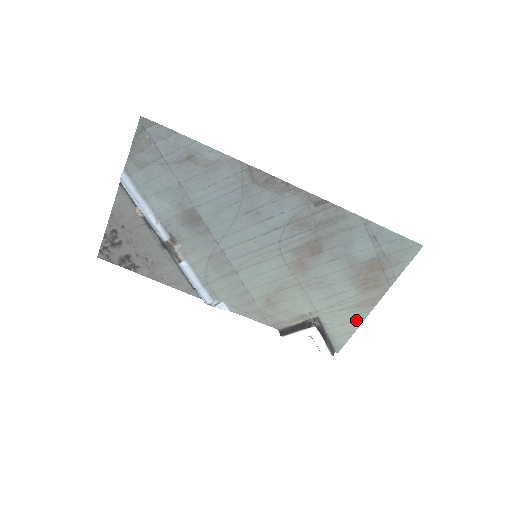
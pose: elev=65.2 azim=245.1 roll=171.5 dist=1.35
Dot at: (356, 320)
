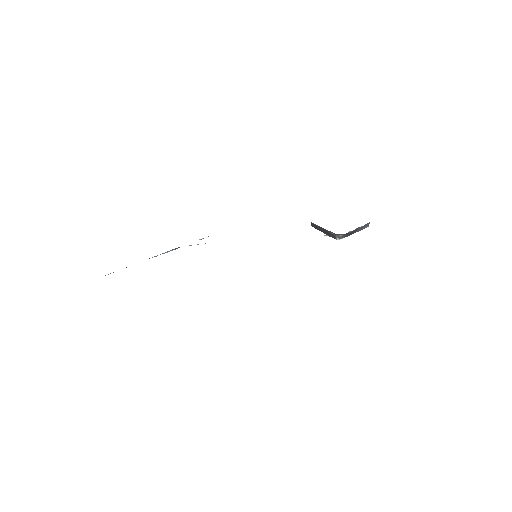
Dot at: occluded
